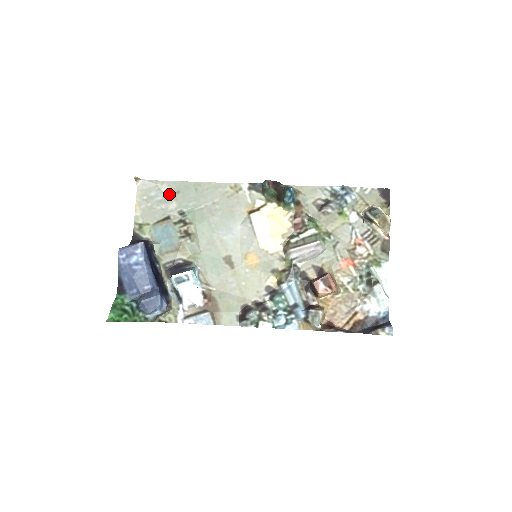
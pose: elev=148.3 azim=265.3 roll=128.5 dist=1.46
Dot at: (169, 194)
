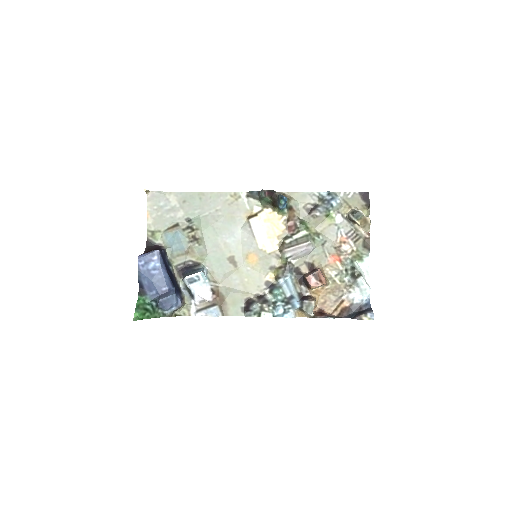
Dot at: (176, 203)
